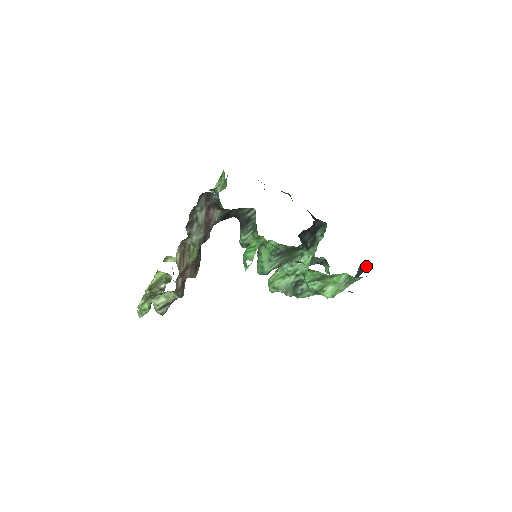
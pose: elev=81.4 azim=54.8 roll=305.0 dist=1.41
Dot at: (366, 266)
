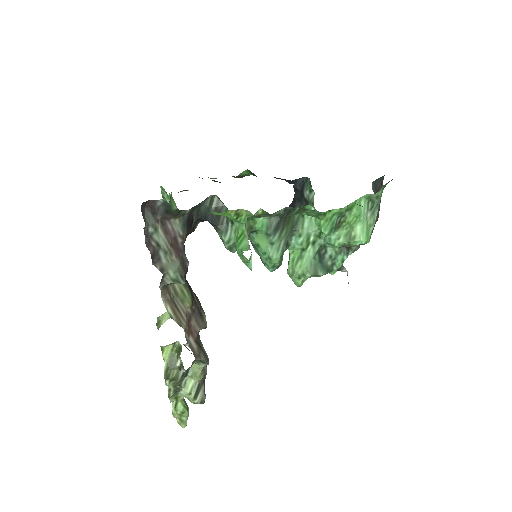
Dot at: (379, 185)
